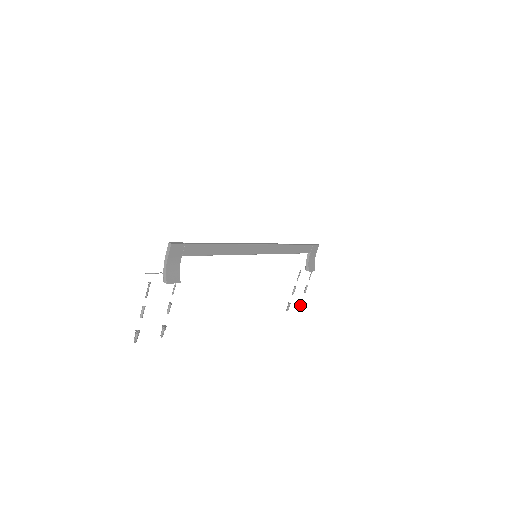
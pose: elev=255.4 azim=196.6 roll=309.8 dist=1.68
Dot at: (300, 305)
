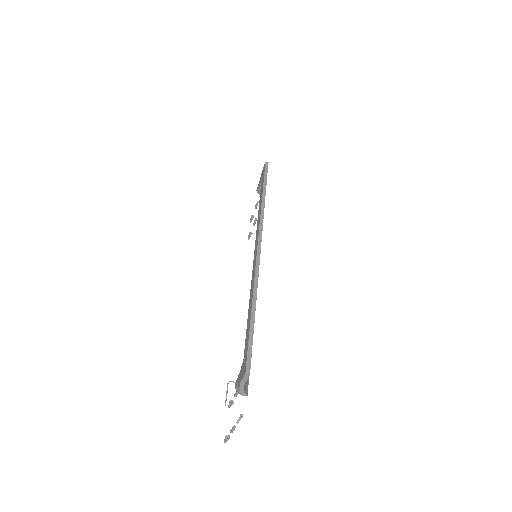
Dot at: (251, 220)
